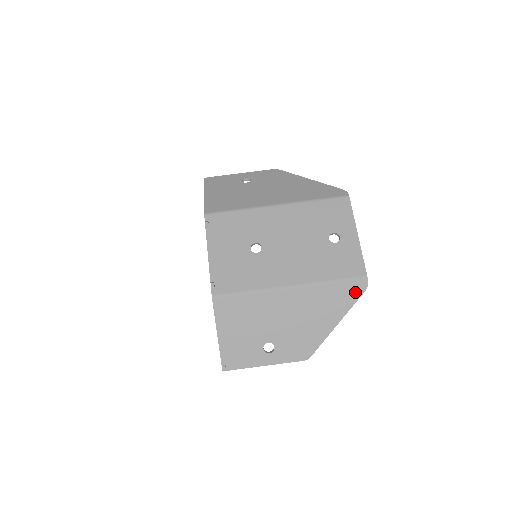
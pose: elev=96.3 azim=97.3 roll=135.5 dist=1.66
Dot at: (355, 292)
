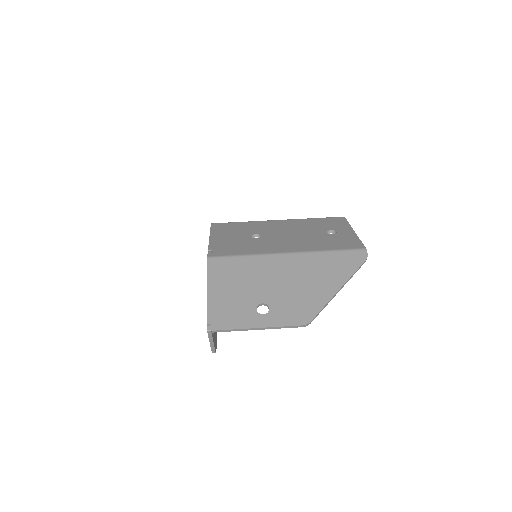
Dot at: (355, 261)
